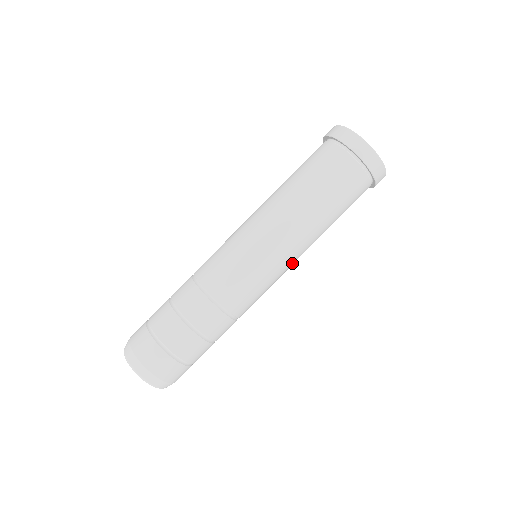
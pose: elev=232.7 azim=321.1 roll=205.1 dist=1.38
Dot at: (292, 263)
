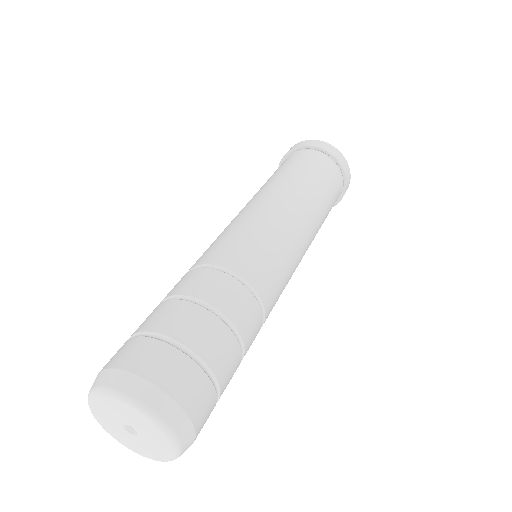
Dot at: (300, 237)
